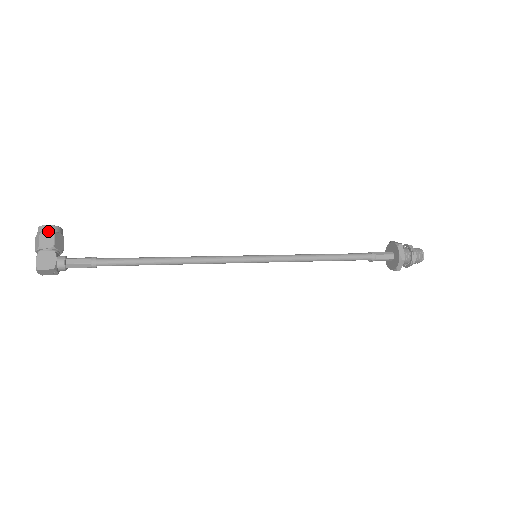
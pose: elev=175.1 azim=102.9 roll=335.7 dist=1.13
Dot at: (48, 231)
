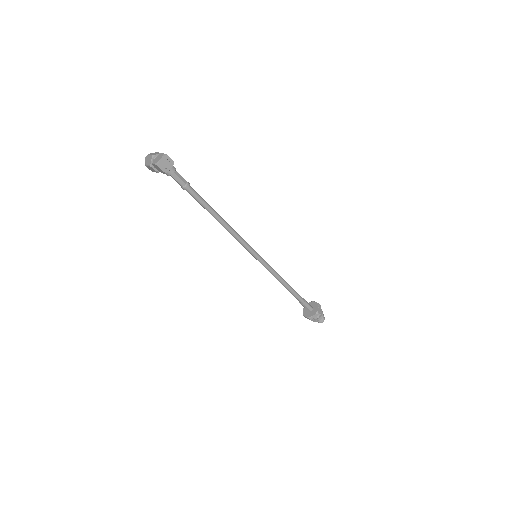
Dot at: occluded
